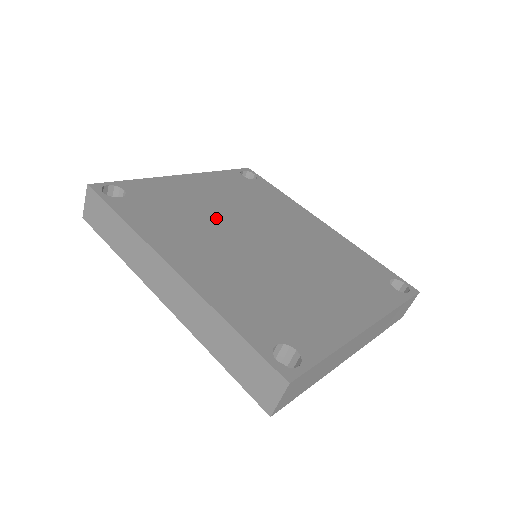
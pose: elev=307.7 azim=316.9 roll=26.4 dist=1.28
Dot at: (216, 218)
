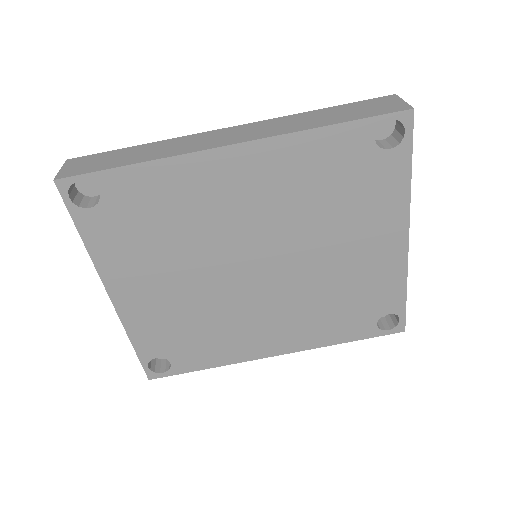
Dot at: (210, 297)
